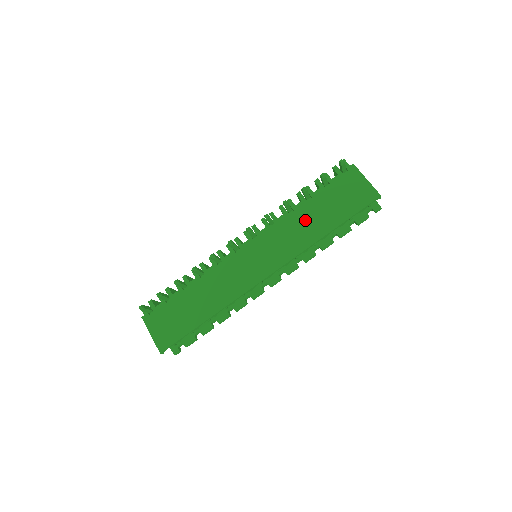
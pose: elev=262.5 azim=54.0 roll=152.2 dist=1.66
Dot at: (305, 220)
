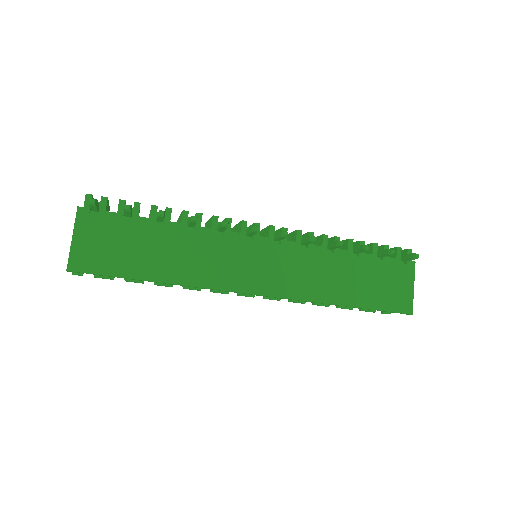
Dot at: (336, 273)
